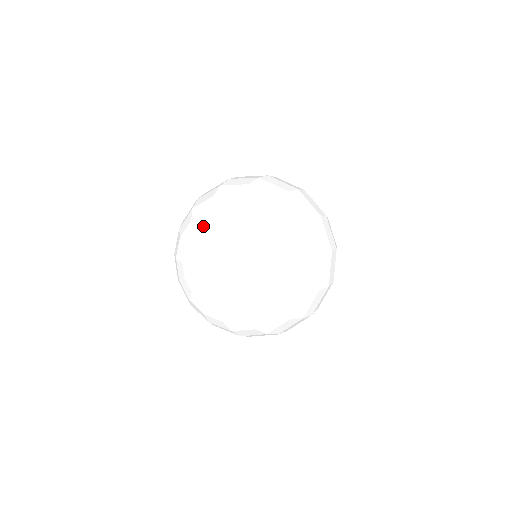
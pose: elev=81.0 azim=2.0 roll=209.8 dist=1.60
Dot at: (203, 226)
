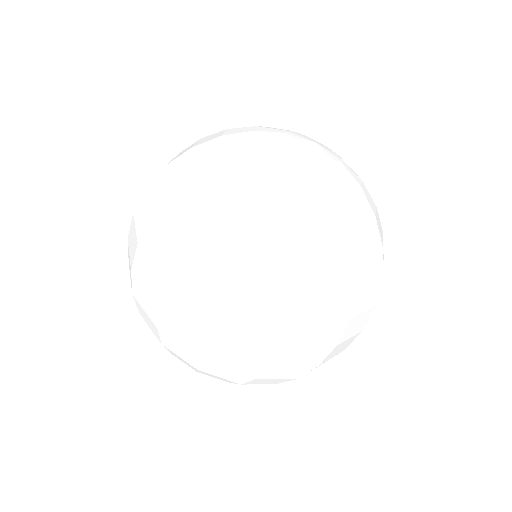
Dot at: occluded
